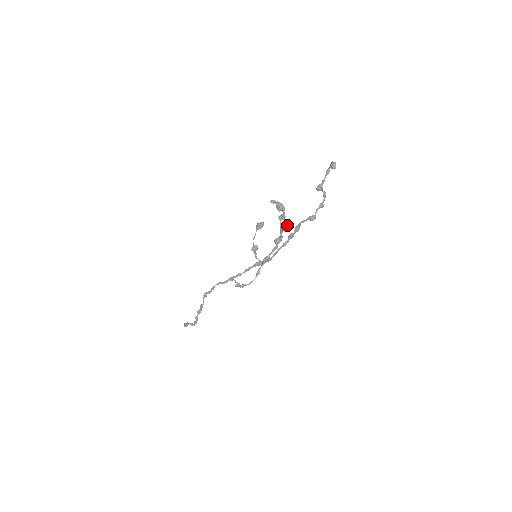
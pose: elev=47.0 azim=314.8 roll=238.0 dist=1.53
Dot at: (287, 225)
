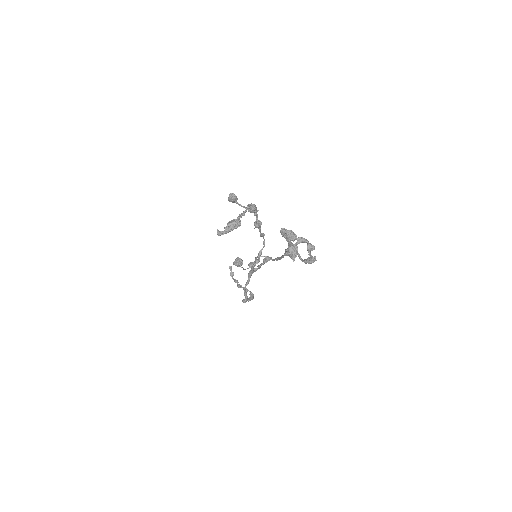
Dot at: (252, 209)
